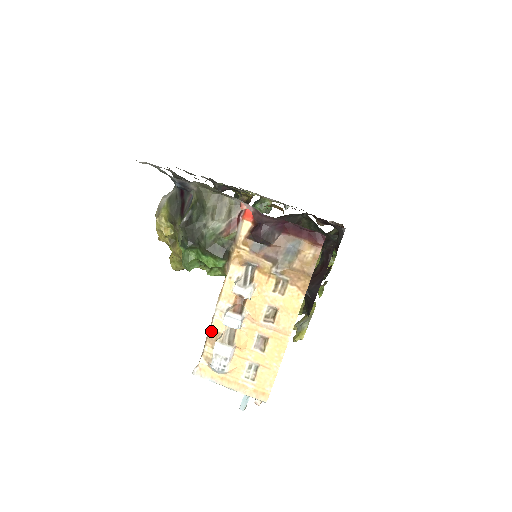
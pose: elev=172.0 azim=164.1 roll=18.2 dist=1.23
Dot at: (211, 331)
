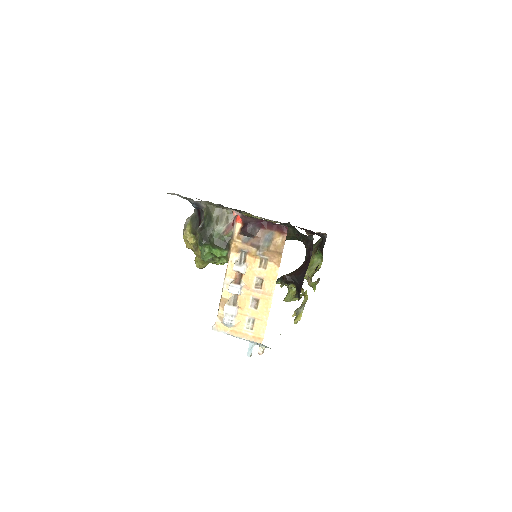
Dot at: (222, 299)
